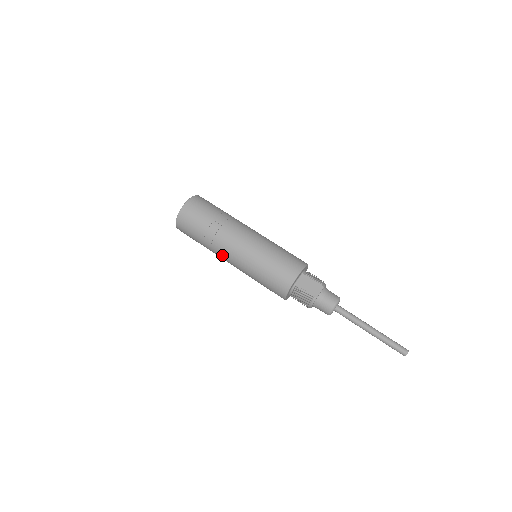
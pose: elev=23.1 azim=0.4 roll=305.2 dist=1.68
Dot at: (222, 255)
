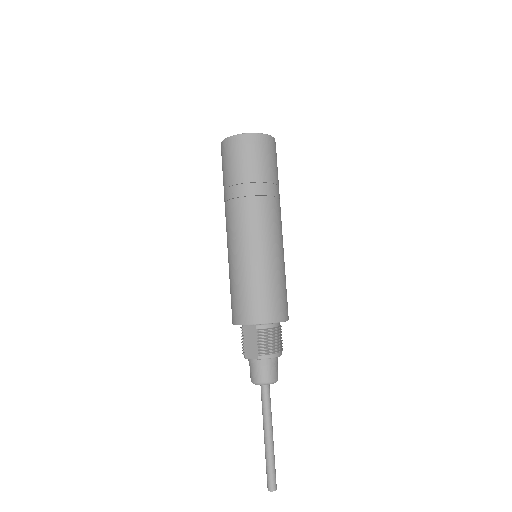
Dot at: occluded
